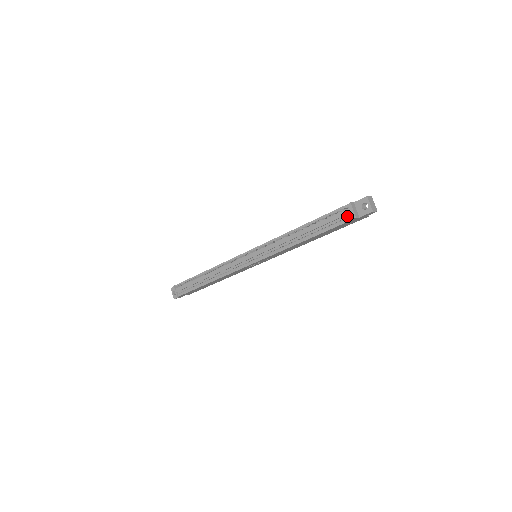
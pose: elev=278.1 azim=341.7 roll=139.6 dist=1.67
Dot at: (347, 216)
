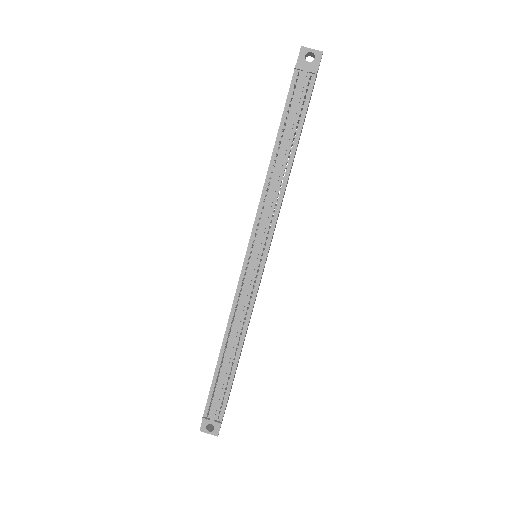
Dot at: (306, 83)
